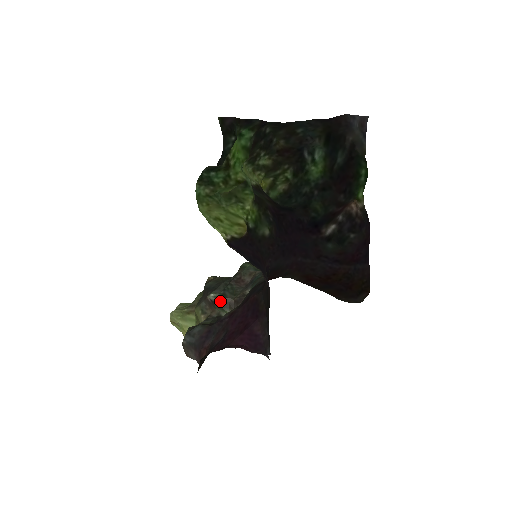
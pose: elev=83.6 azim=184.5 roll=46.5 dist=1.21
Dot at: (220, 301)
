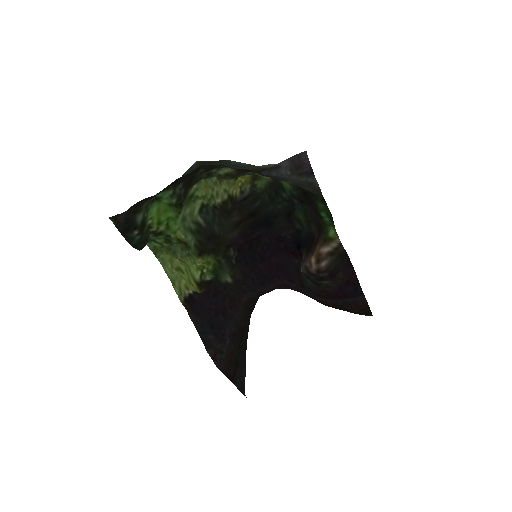
Dot at: occluded
